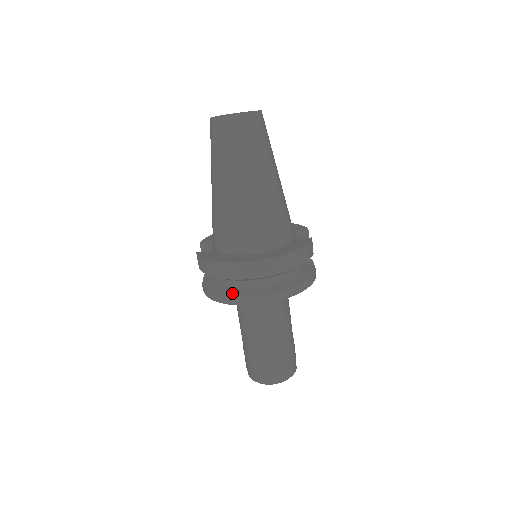
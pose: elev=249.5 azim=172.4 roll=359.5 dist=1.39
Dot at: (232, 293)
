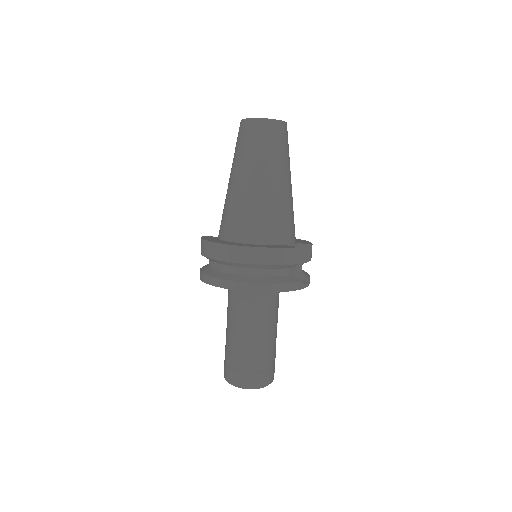
Dot at: (209, 273)
